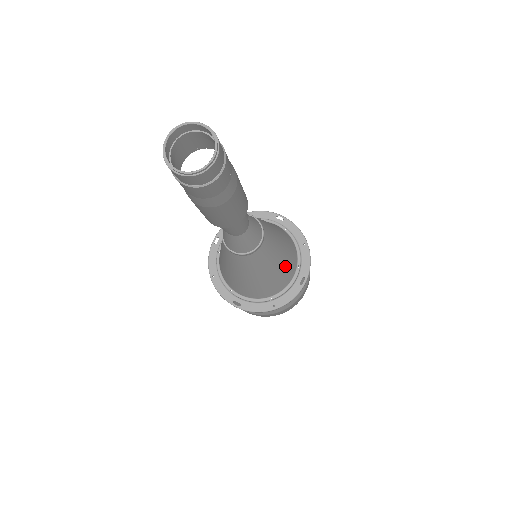
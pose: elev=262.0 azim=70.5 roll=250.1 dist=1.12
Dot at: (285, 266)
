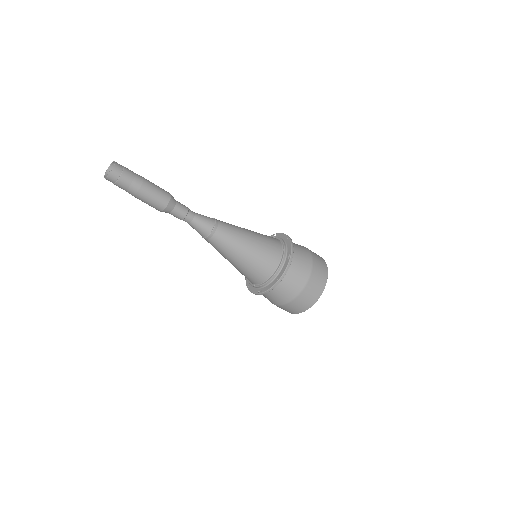
Dot at: (262, 246)
